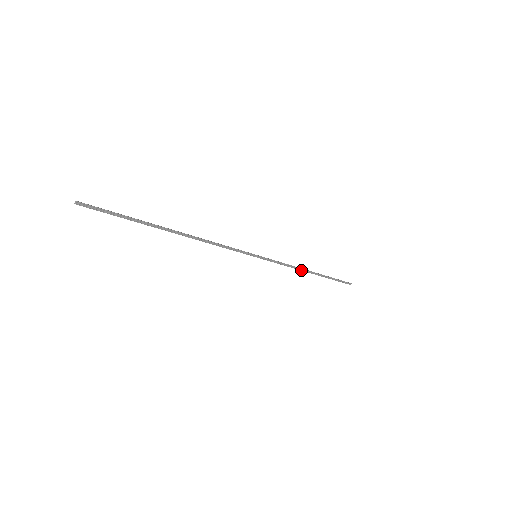
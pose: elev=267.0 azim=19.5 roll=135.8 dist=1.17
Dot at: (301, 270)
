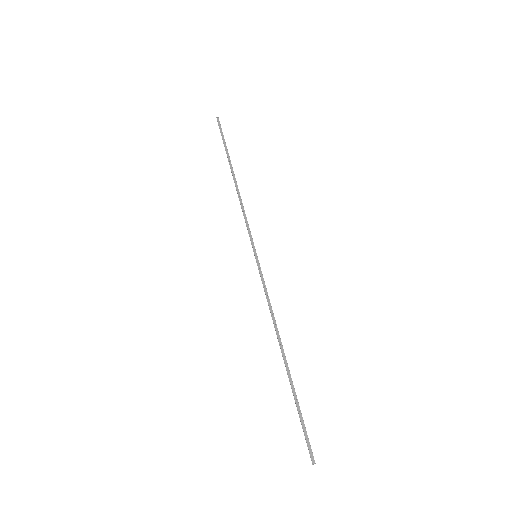
Dot at: (239, 194)
